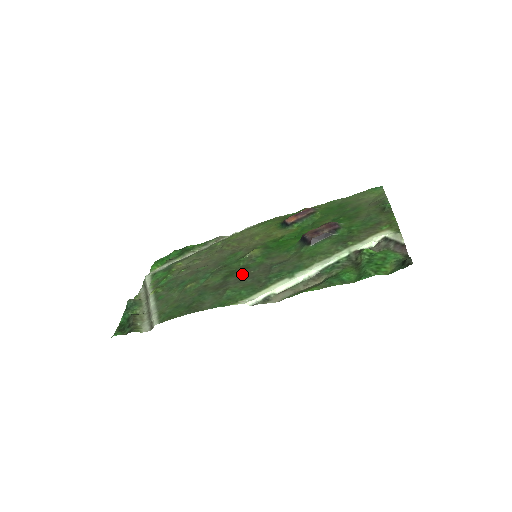
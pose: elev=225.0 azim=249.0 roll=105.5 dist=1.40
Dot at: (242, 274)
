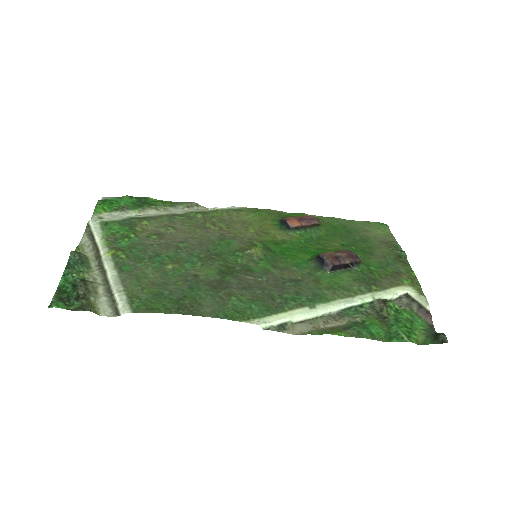
Dot at: (246, 278)
